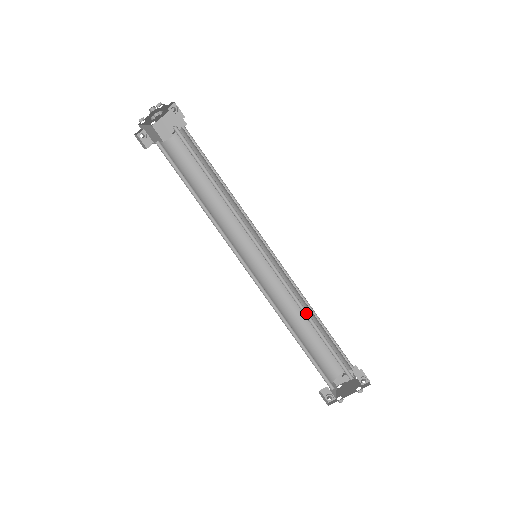
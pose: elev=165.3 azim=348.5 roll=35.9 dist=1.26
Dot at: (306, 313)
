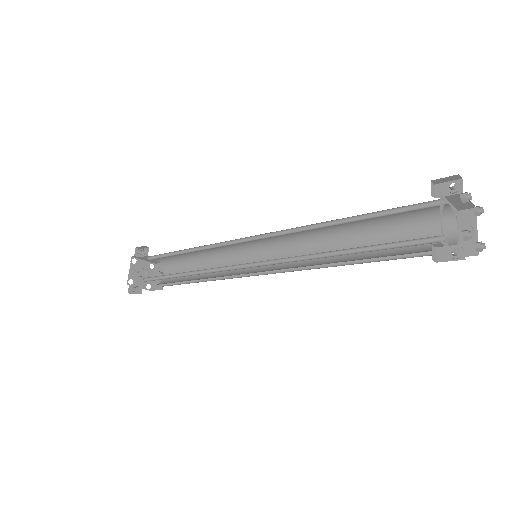
Dot at: (326, 226)
